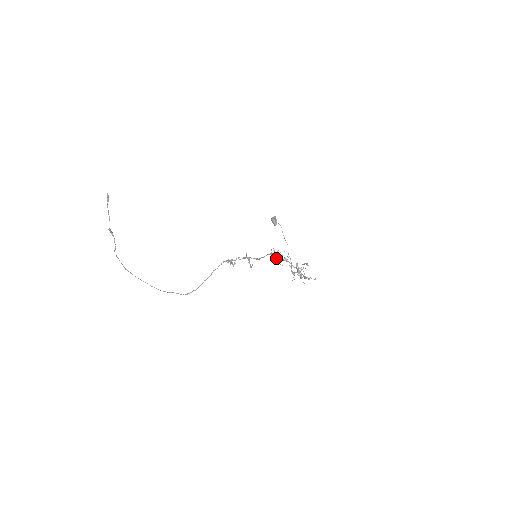
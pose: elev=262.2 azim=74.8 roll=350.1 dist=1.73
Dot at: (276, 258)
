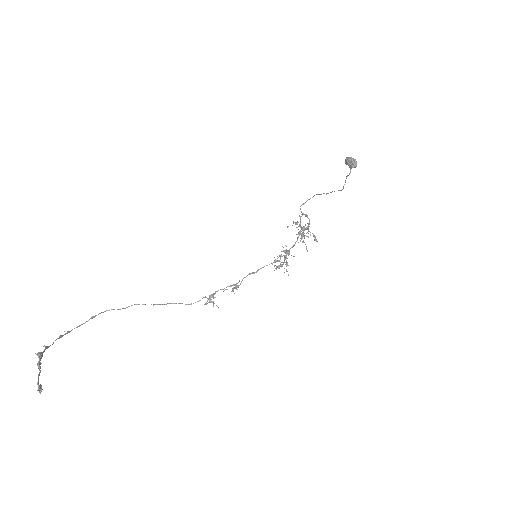
Dot at: occluded
